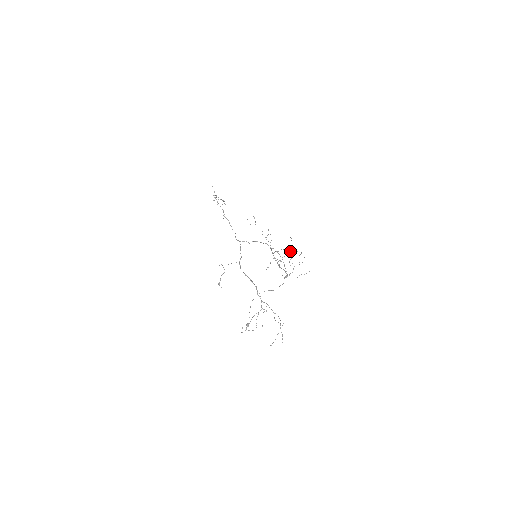
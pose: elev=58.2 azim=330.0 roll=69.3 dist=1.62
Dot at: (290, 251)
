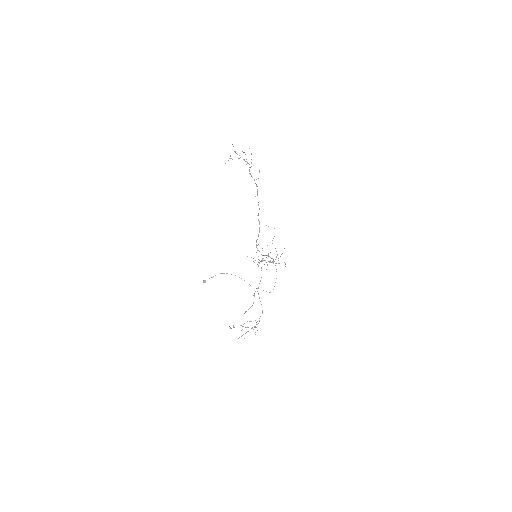
Dot at: occluded
